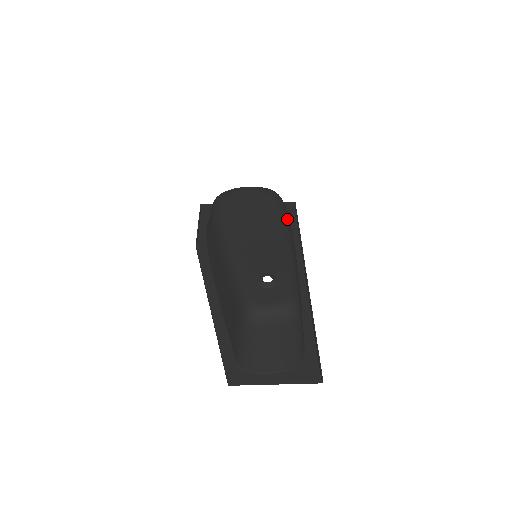
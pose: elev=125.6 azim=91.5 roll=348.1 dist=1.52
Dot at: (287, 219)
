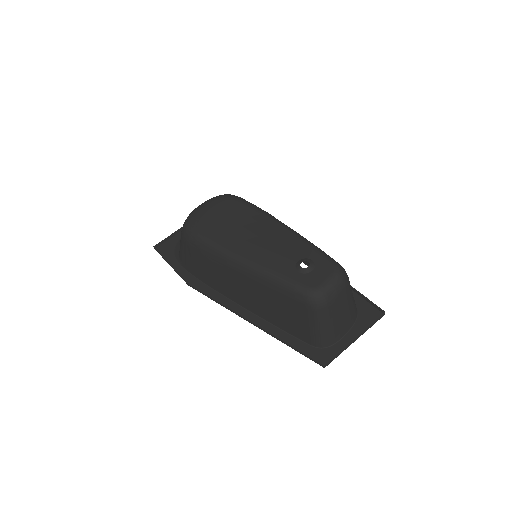
Dot at: (262, 210)
